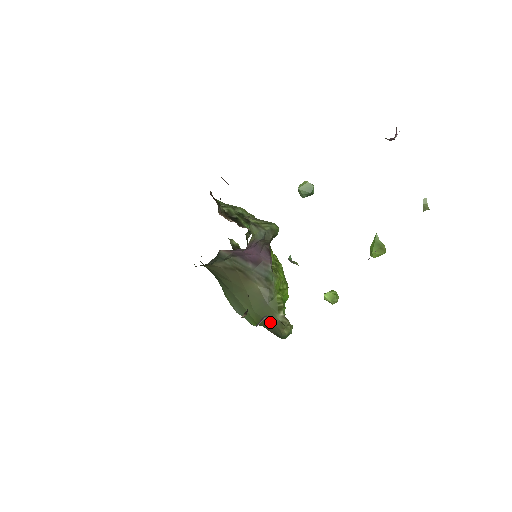
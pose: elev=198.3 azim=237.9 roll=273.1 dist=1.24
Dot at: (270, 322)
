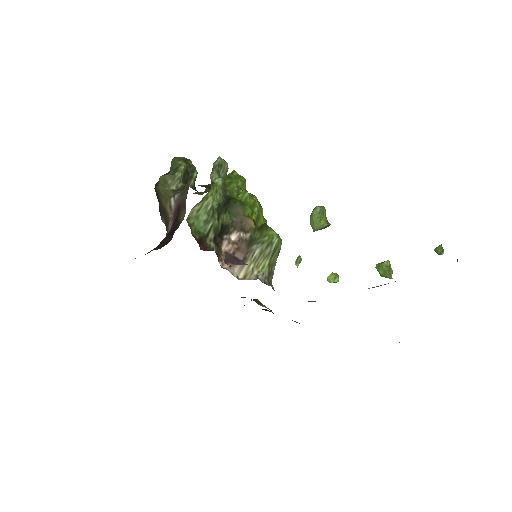
Dot at: occluded
